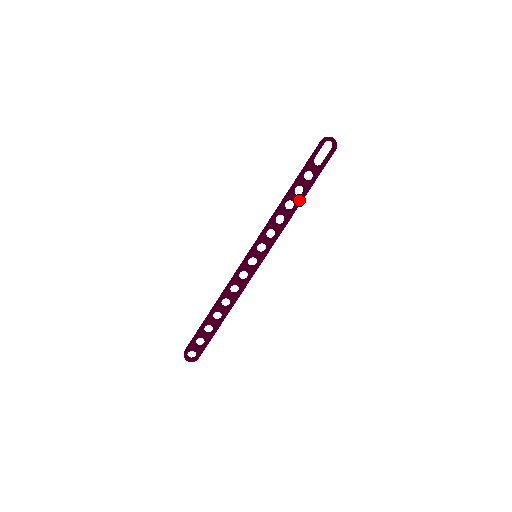
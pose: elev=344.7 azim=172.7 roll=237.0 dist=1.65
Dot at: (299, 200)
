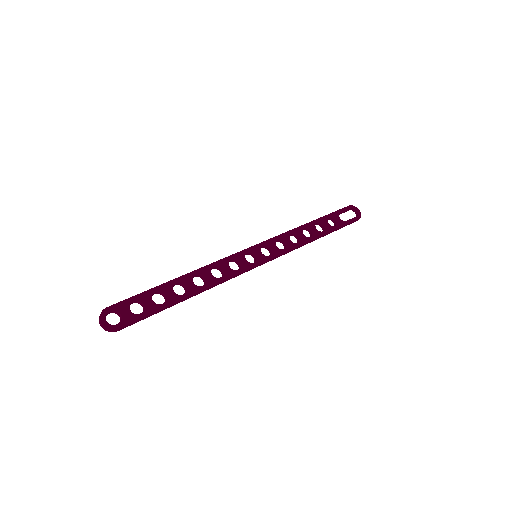
Dot at: (318, 234)
